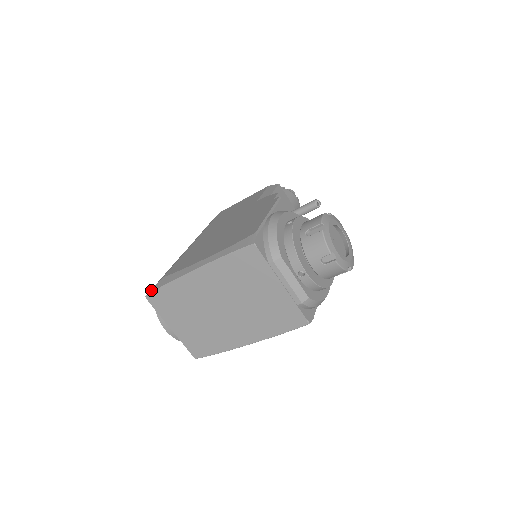
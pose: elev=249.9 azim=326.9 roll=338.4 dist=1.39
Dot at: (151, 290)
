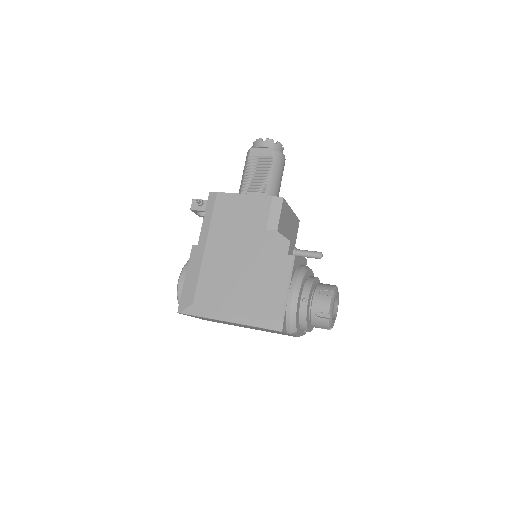
Dot at: (183, 311)
